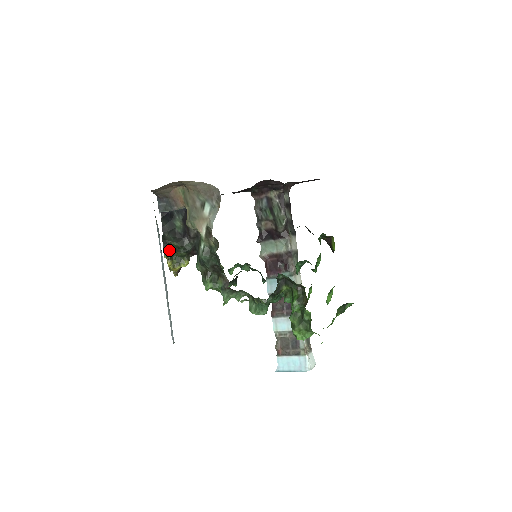
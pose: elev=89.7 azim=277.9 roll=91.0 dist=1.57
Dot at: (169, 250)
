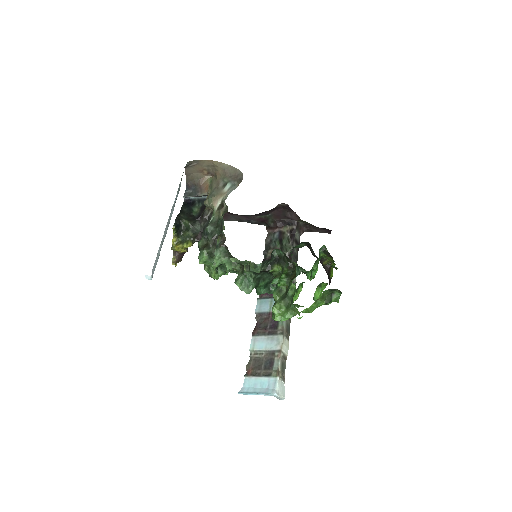
Dot at: (179, 227)
